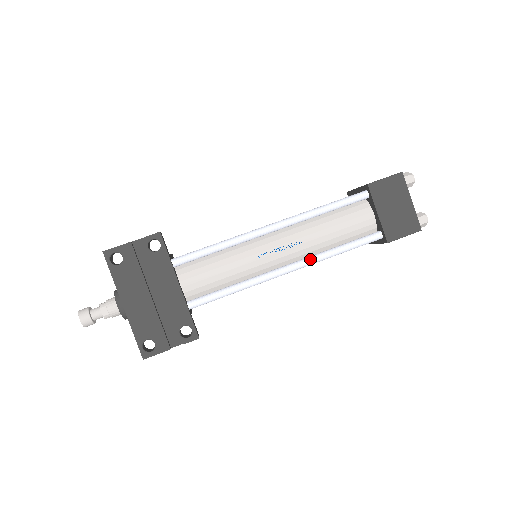
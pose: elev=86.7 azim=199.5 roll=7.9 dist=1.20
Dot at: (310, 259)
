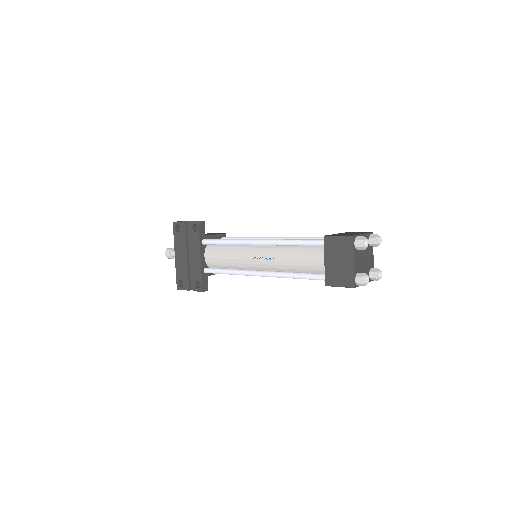
Dot at: (274, 273)
